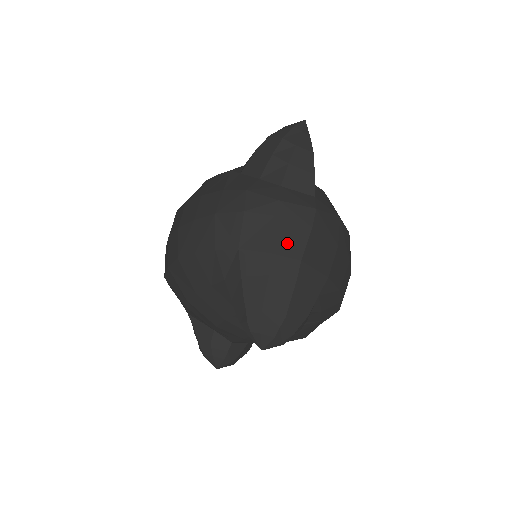
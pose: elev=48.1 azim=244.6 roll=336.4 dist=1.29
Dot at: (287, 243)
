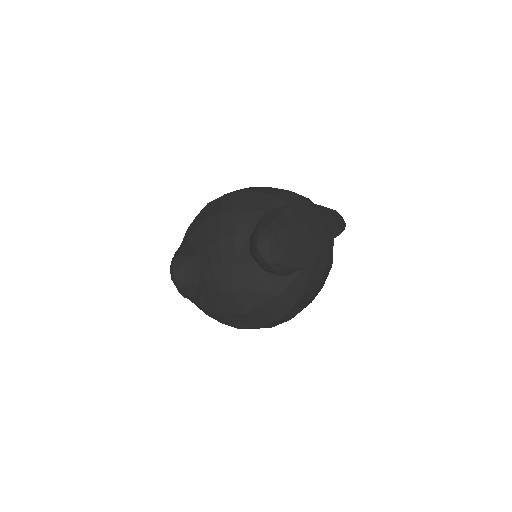
Dot at: (314, 228)
